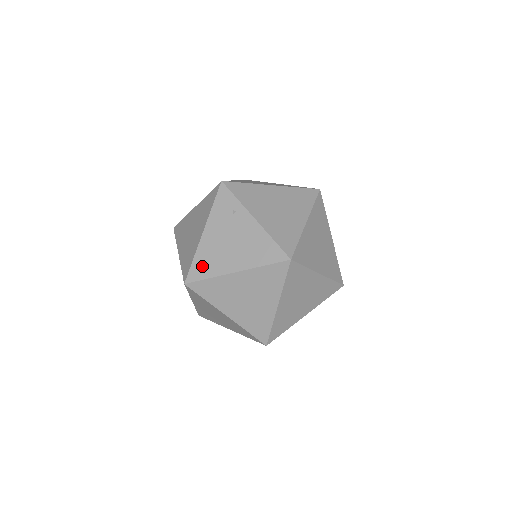
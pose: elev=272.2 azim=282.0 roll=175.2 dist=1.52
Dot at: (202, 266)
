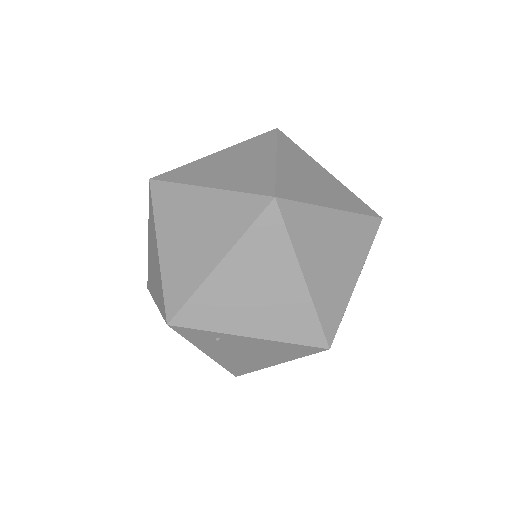
Dot at: (237, 368)
